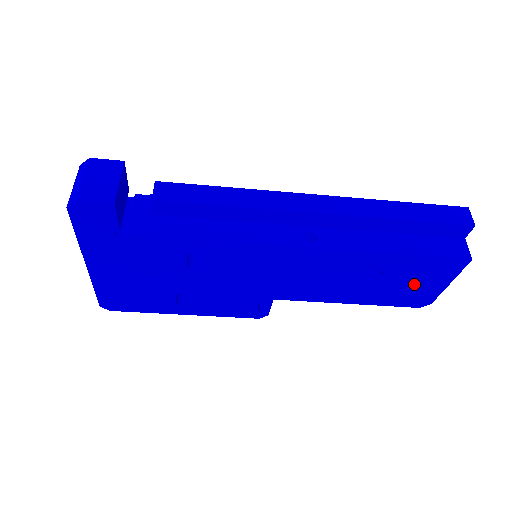
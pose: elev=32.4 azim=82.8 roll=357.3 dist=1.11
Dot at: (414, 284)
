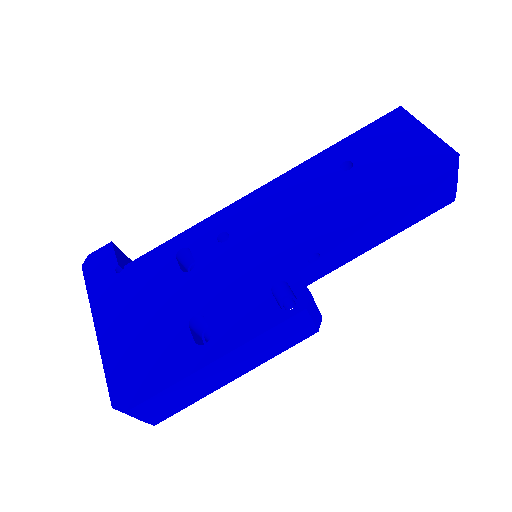
Dot at: (398, 152)
